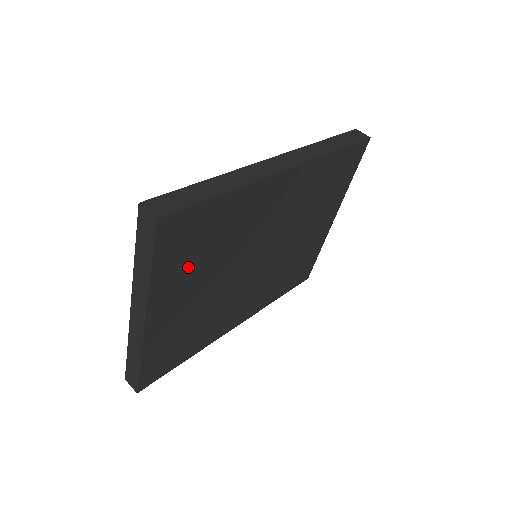
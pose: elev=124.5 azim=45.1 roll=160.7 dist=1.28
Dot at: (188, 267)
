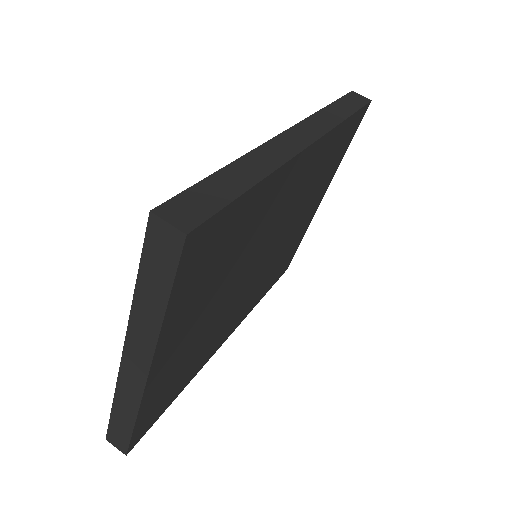
Dot at: (202, 290)
